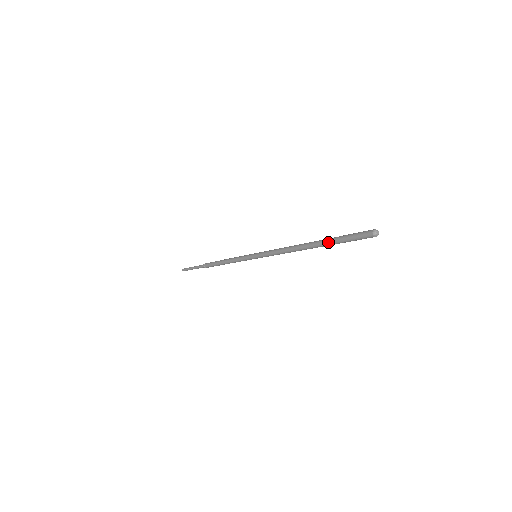
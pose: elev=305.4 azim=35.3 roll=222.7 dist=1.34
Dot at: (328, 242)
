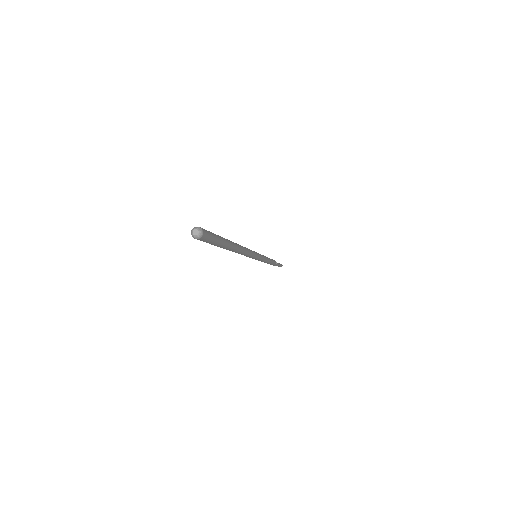
Dot at: occluded
